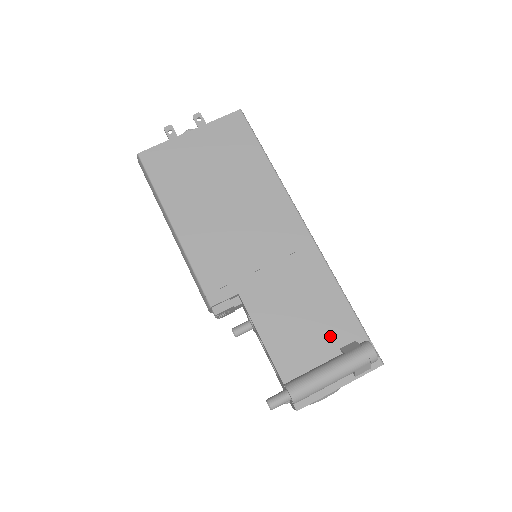
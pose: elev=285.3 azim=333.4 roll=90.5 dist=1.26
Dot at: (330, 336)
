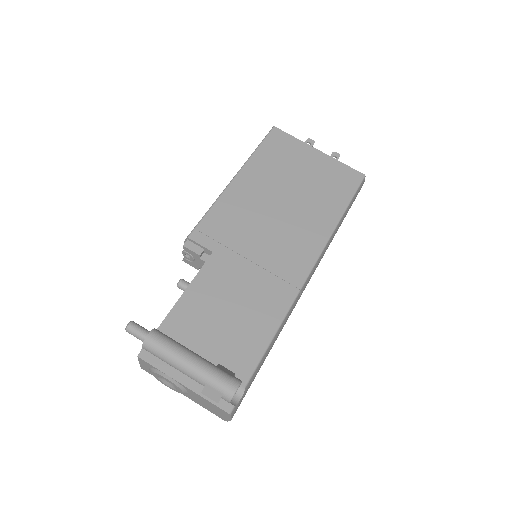
Dot at: (225, 348)
